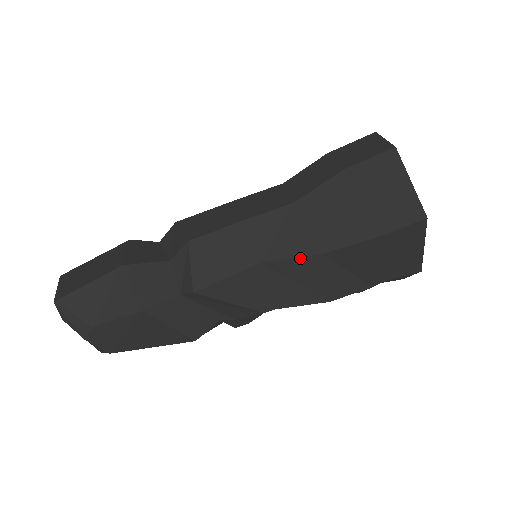
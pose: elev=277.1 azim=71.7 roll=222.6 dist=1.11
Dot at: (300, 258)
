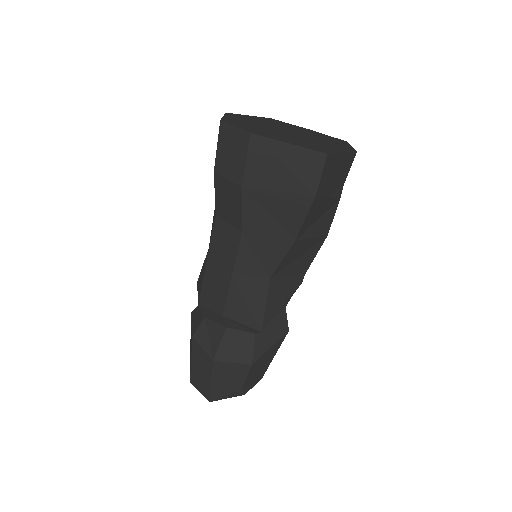
Dot at: (286, 254)
